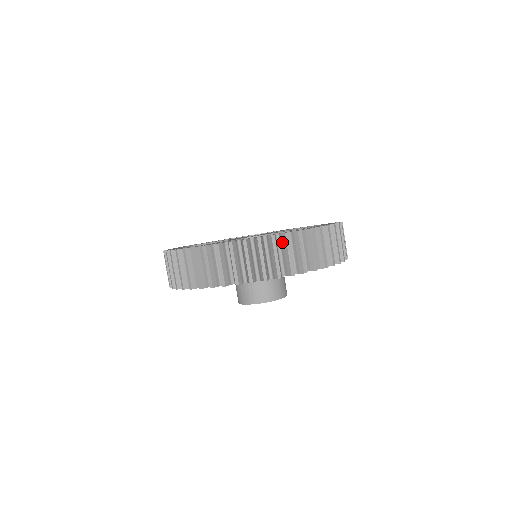
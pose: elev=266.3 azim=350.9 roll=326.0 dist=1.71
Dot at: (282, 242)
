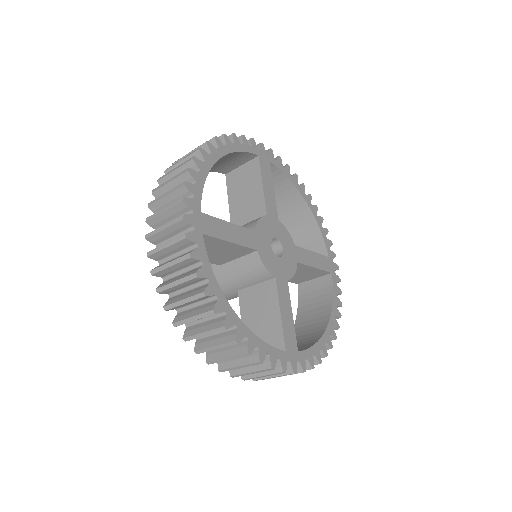
Dot at: (227, 335)
